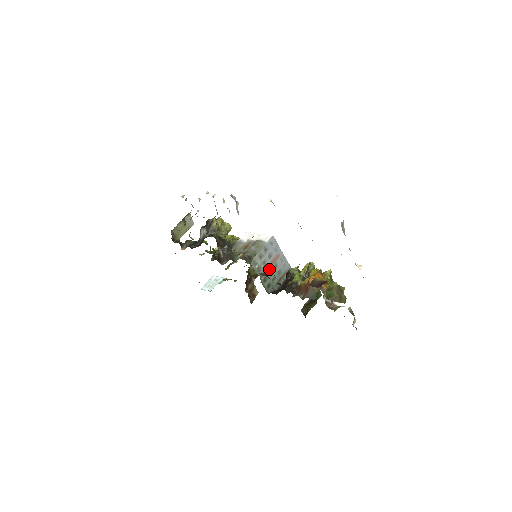
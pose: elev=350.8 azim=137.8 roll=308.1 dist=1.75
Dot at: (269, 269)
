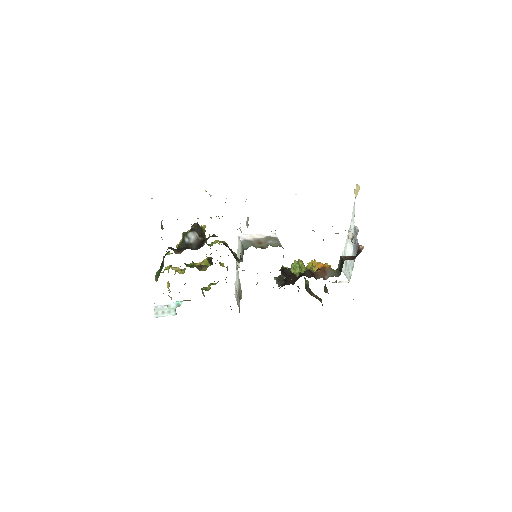
Dot at: occluded
